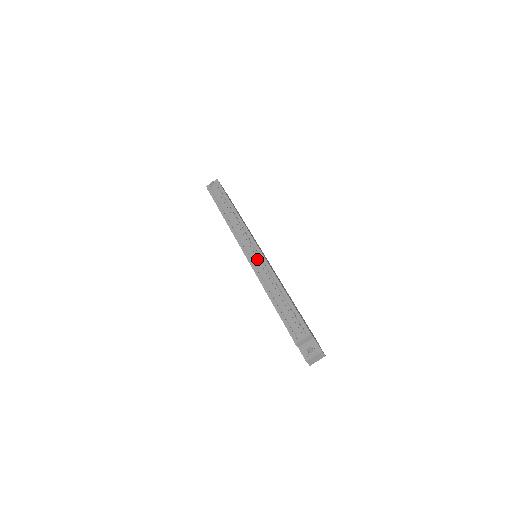
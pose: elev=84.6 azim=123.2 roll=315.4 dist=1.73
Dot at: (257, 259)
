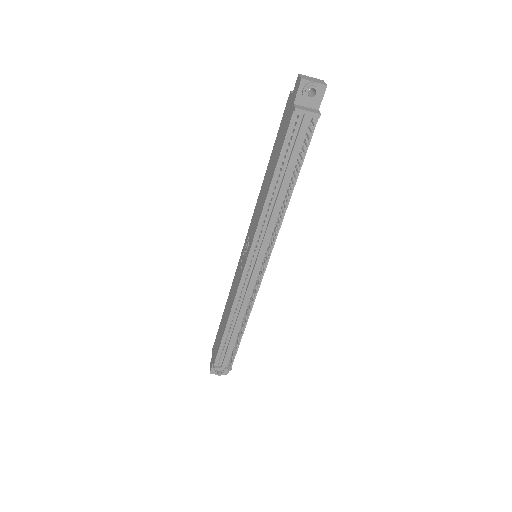
Dot at: (252, 283)
